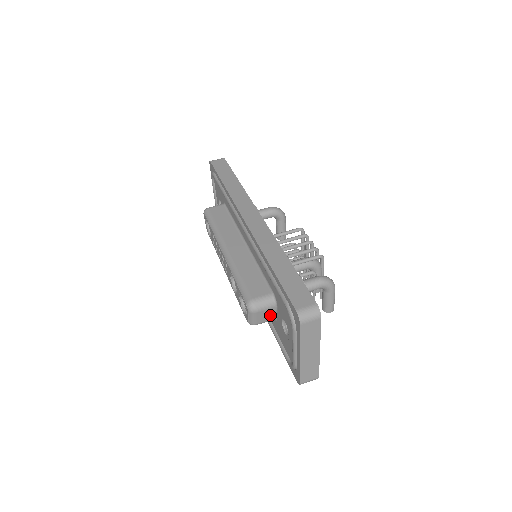
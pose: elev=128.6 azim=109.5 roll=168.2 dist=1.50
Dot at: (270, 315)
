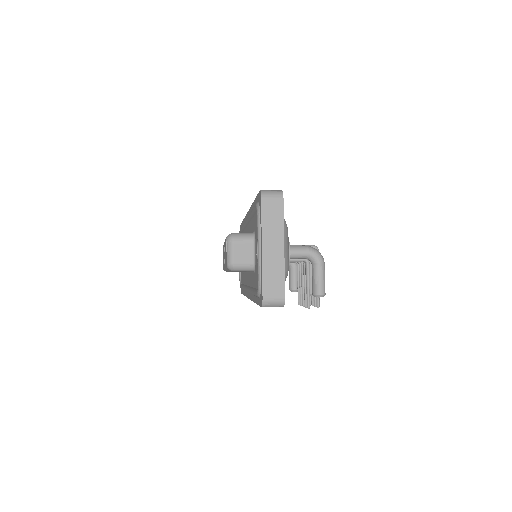
Dot at: (249, 255)
